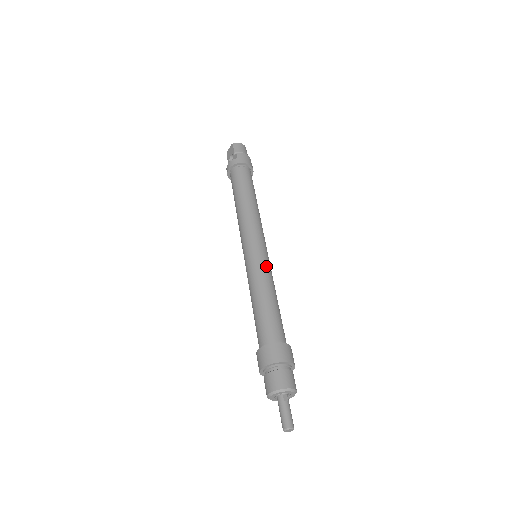
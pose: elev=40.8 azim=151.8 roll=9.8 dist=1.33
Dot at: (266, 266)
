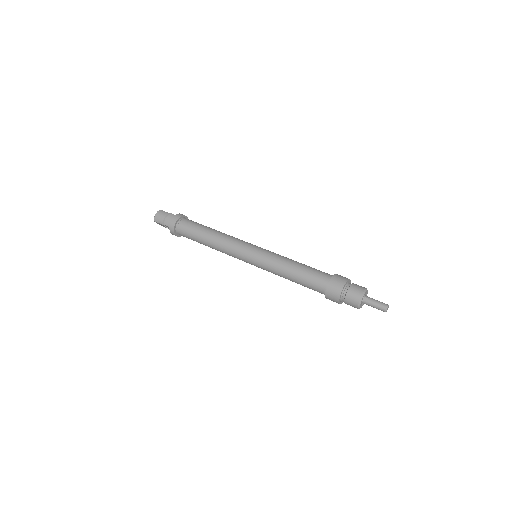
Dot at: (267, 258)
